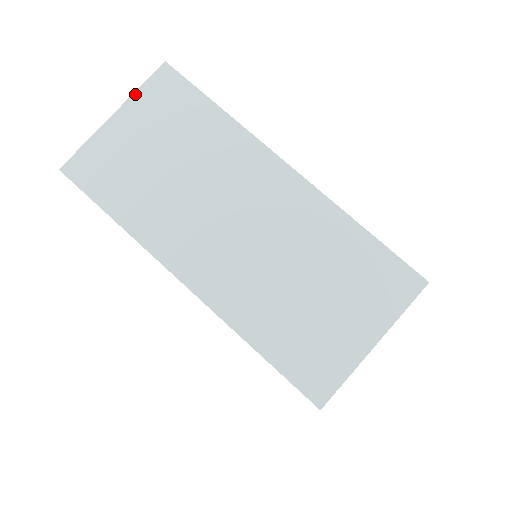
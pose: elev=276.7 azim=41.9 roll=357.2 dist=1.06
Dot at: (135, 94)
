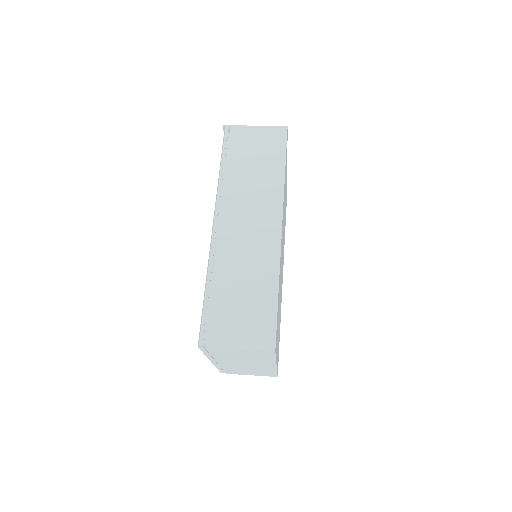
Dot at: occluded
